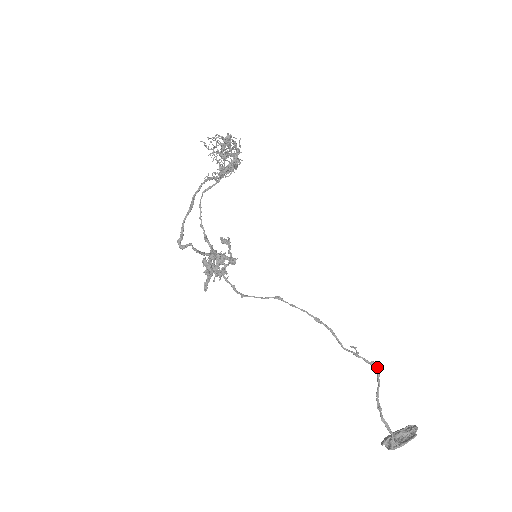
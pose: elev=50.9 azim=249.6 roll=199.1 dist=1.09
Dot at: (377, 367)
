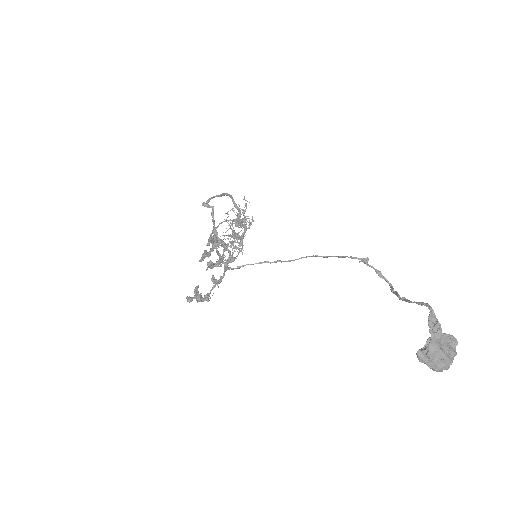
Dot at: occluded
